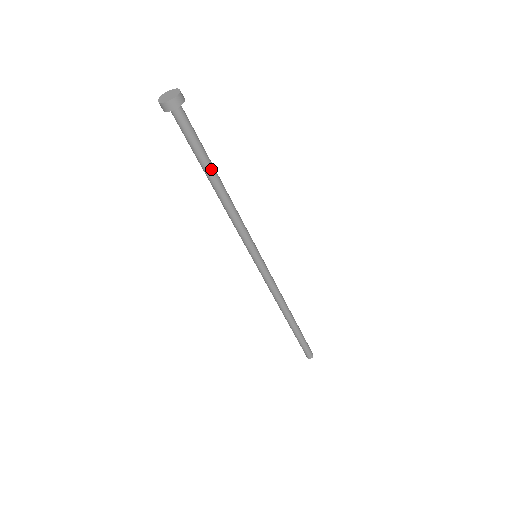
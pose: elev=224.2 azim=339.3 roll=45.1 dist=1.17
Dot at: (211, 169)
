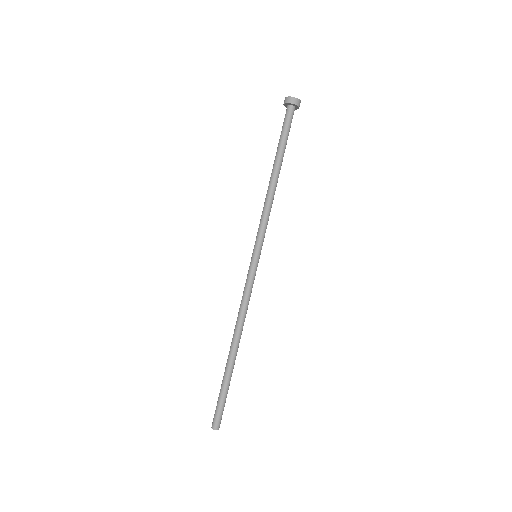
Dot at: (282, 159)
